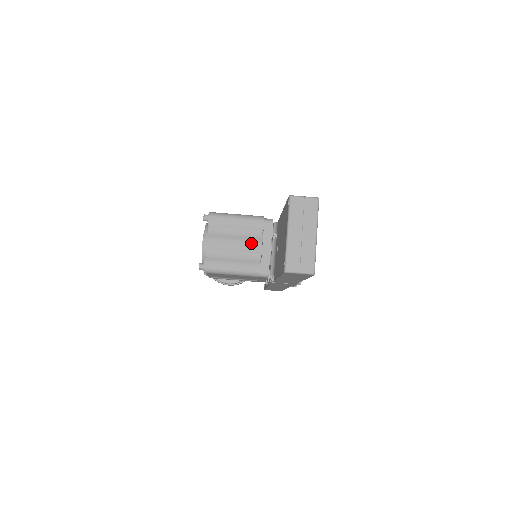
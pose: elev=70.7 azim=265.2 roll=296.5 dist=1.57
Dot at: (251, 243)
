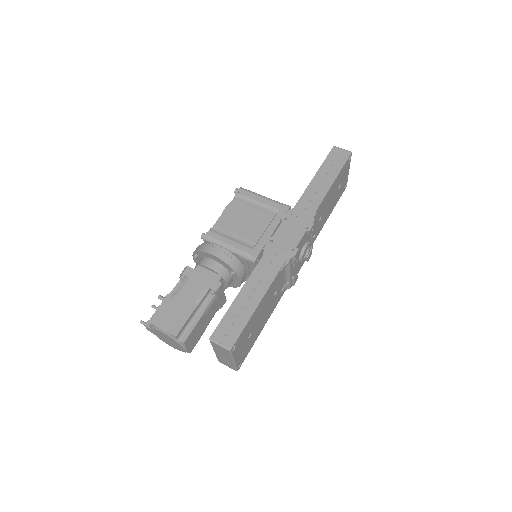
Dot at: occluded
